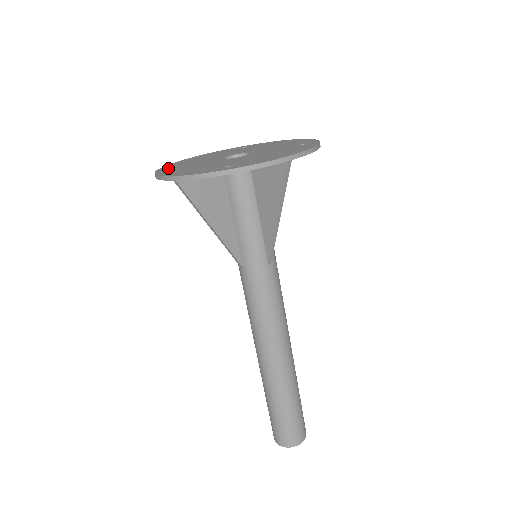
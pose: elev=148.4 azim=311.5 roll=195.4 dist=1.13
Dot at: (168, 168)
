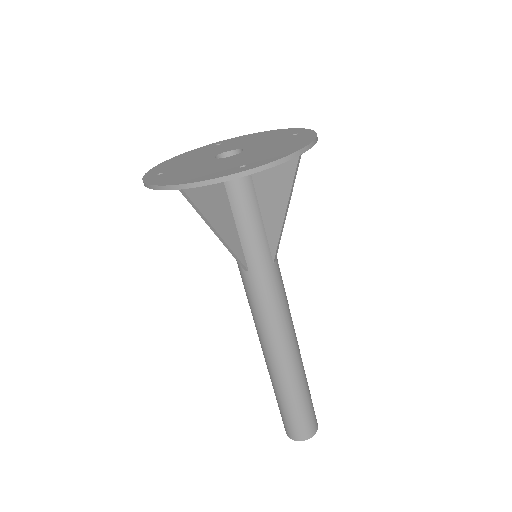
Dot at: (156, 176)
